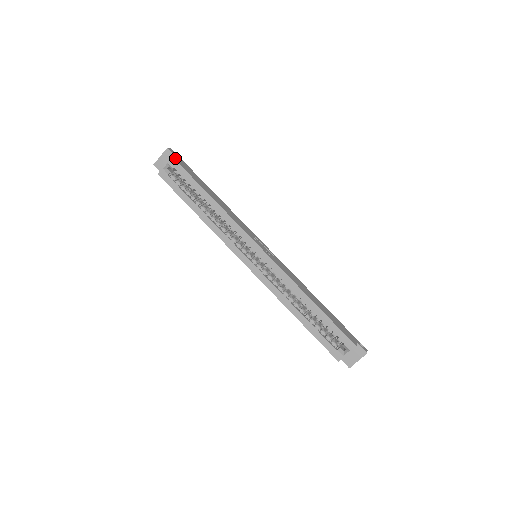
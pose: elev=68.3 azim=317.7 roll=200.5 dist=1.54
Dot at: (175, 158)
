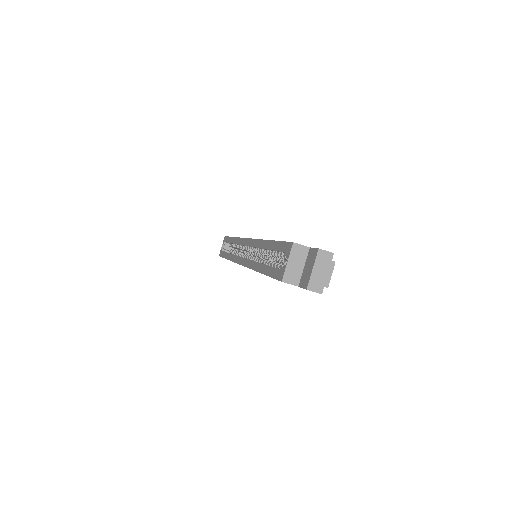
Dot at: occluded
